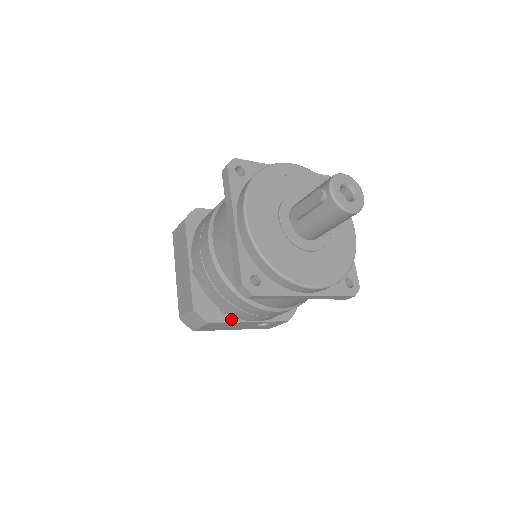
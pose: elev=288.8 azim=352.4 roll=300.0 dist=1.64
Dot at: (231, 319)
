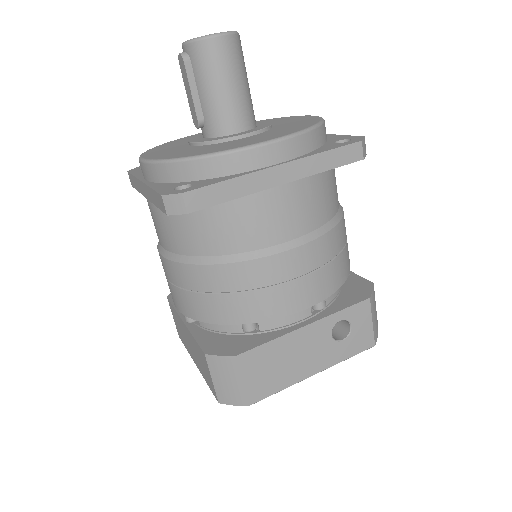
Dot at: (272, 336)
